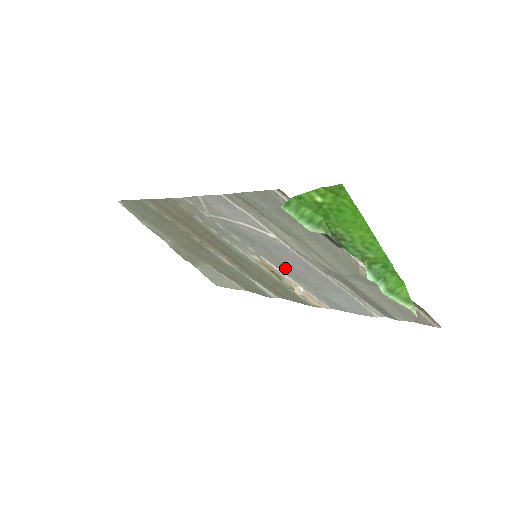
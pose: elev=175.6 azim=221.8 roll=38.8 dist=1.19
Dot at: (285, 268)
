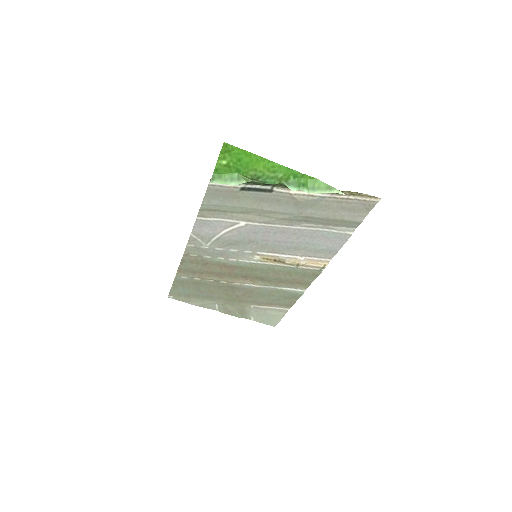
Dot at: (276, 248)
